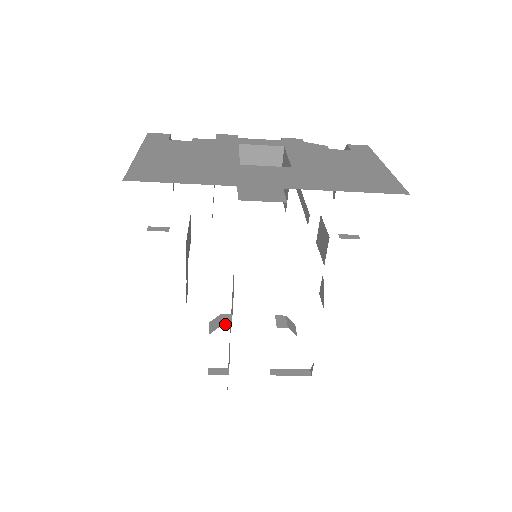
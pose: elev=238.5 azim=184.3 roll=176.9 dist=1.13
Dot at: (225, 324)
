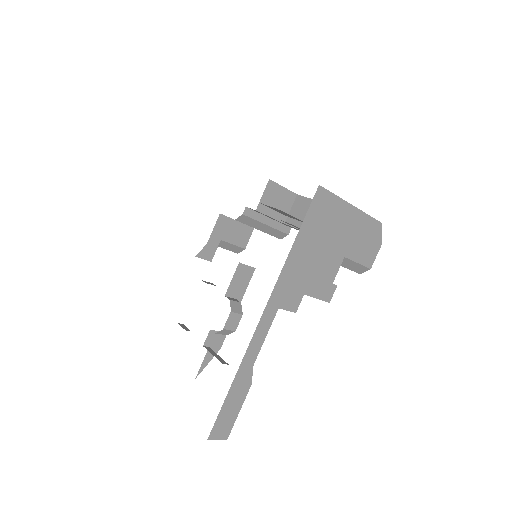
Dot at: (205, 282)
